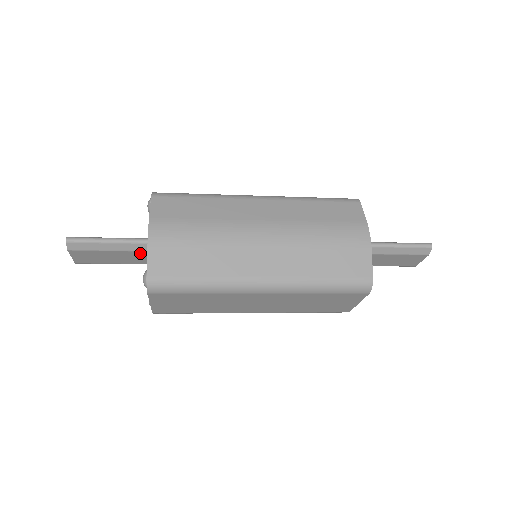
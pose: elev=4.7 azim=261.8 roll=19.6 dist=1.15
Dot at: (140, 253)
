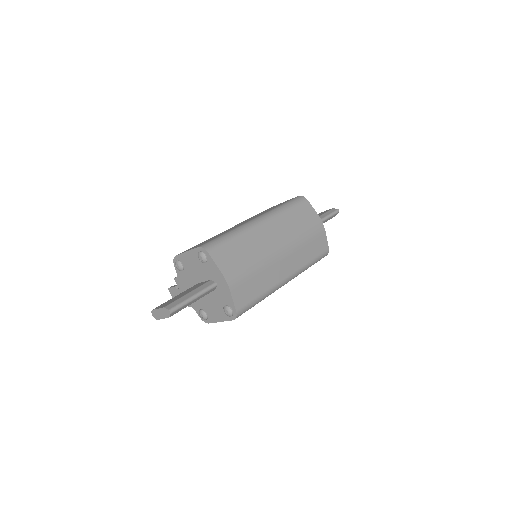
Dot at: occluded
